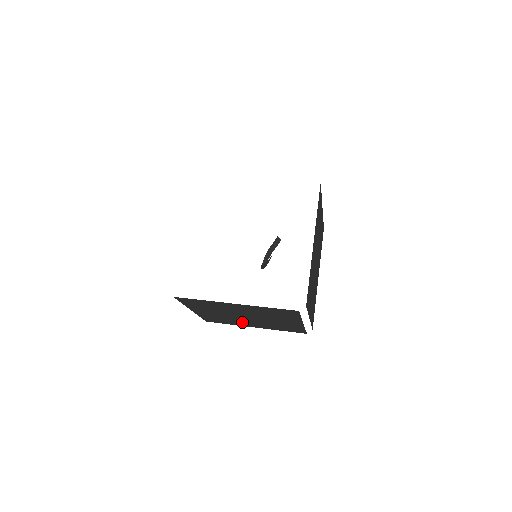
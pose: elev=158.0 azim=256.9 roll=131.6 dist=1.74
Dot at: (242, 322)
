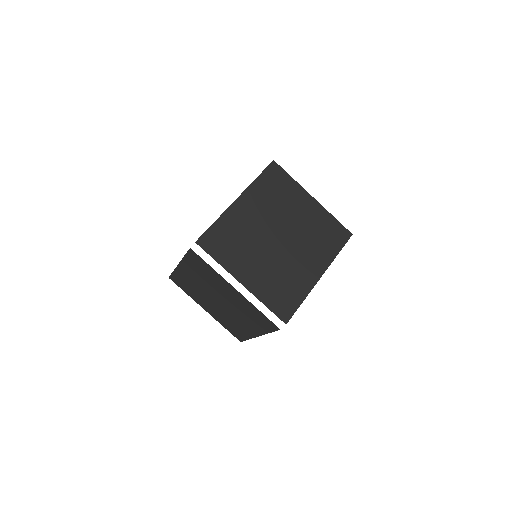
Dot at: (239, 323)
